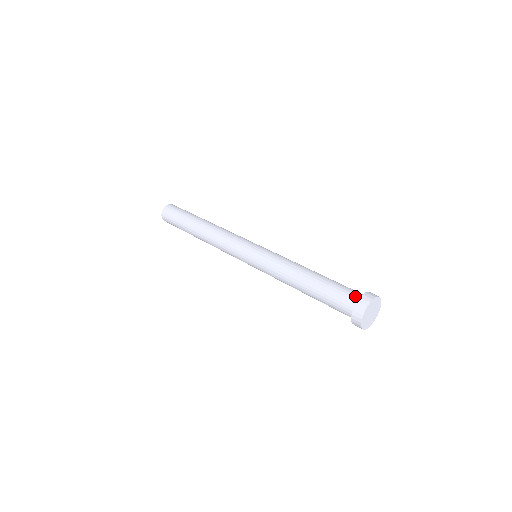
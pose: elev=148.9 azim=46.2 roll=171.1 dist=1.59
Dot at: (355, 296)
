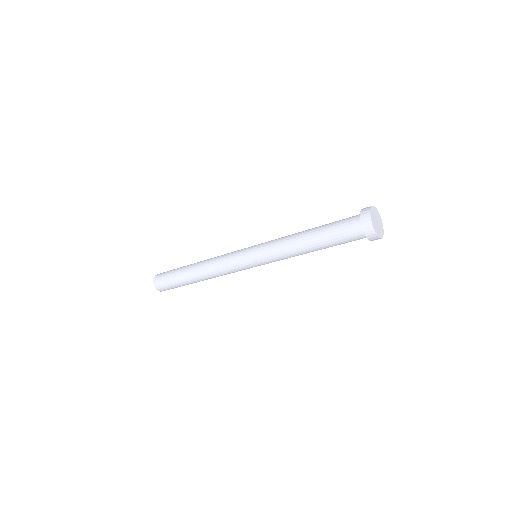
Dot at: occluded
